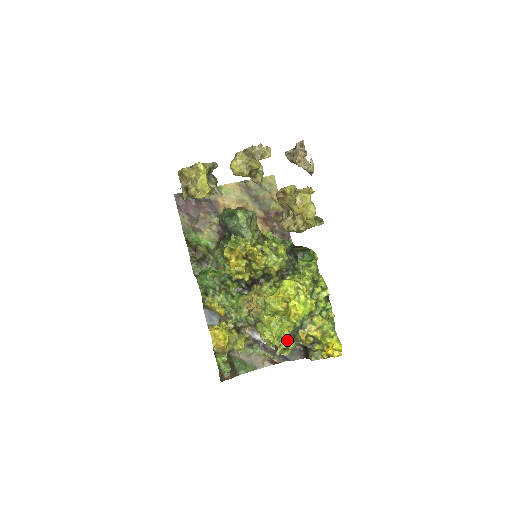
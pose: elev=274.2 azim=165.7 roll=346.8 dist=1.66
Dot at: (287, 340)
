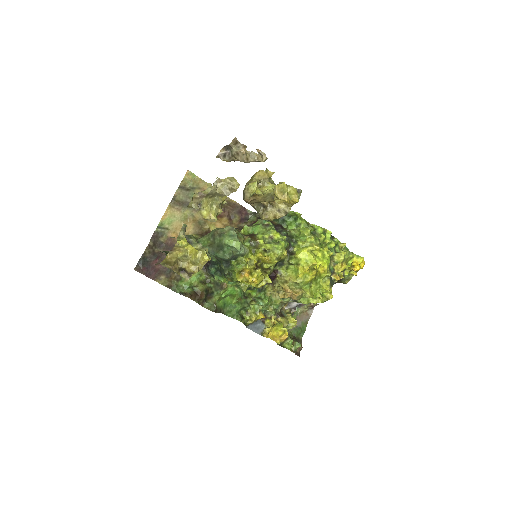
Dot at: (331, 291)
